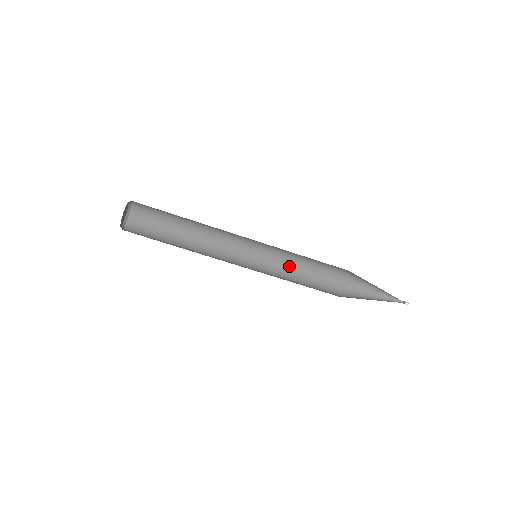
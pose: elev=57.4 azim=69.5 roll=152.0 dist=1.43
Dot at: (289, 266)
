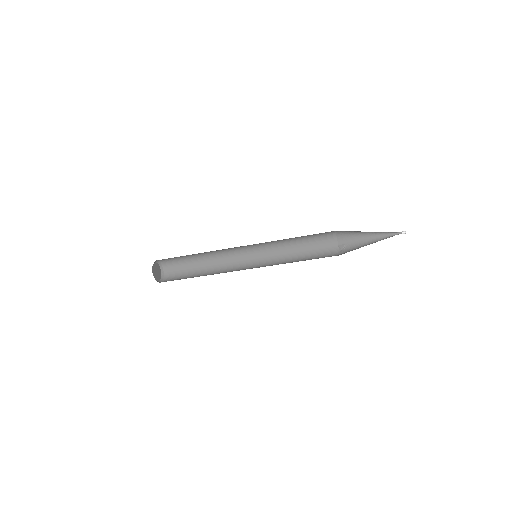
Dot at: (286, 239)
